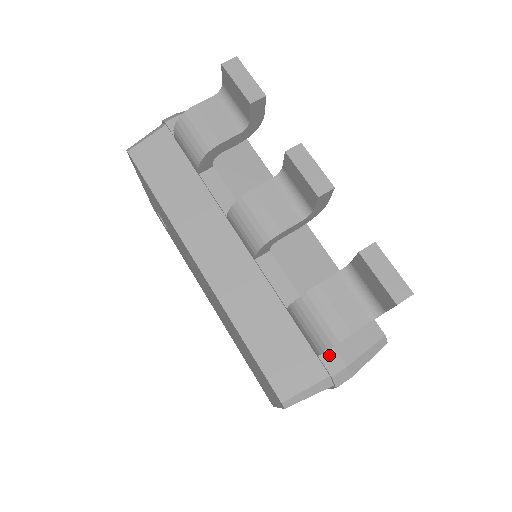
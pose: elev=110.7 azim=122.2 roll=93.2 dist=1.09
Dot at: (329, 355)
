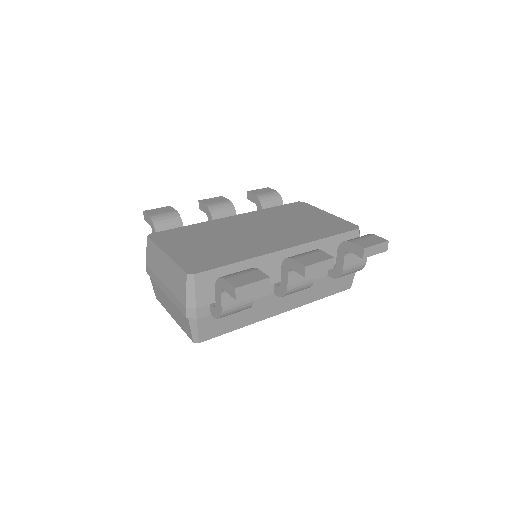
Dot at: occluded
